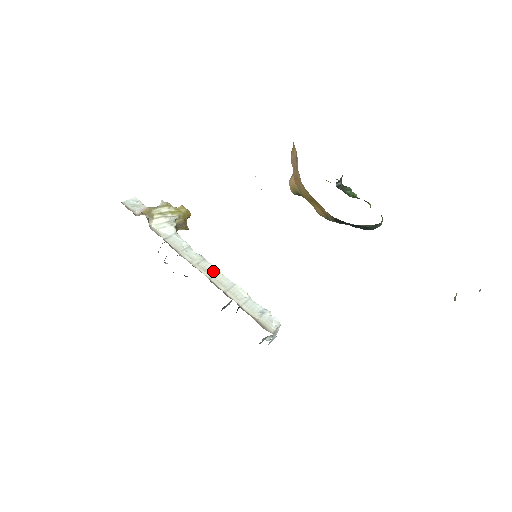
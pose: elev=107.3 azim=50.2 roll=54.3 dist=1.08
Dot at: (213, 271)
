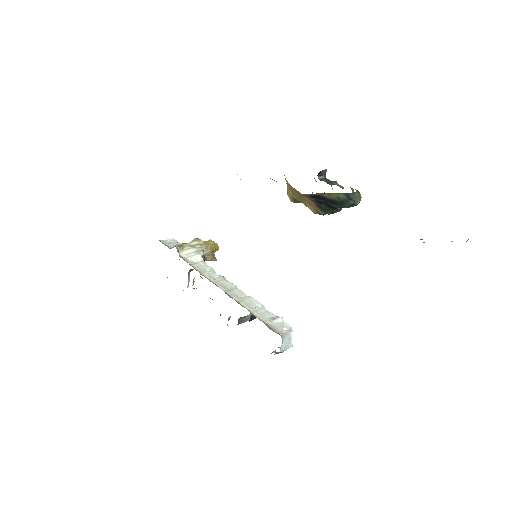
Dot at: (231, 287)
